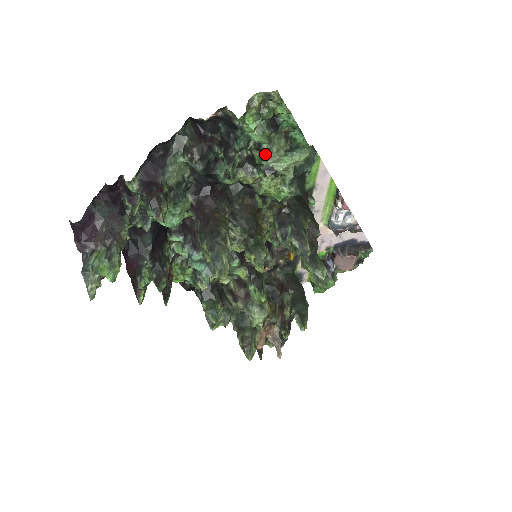
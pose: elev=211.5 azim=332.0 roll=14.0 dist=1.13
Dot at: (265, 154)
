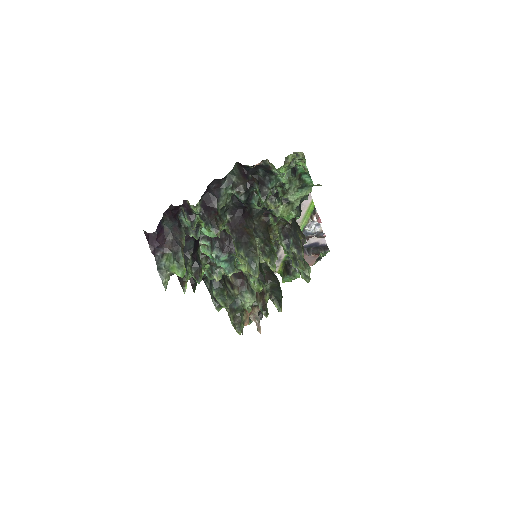
Dot at: (286, 190)
